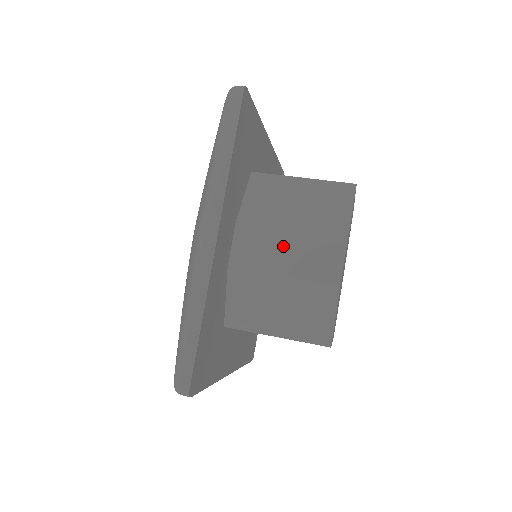
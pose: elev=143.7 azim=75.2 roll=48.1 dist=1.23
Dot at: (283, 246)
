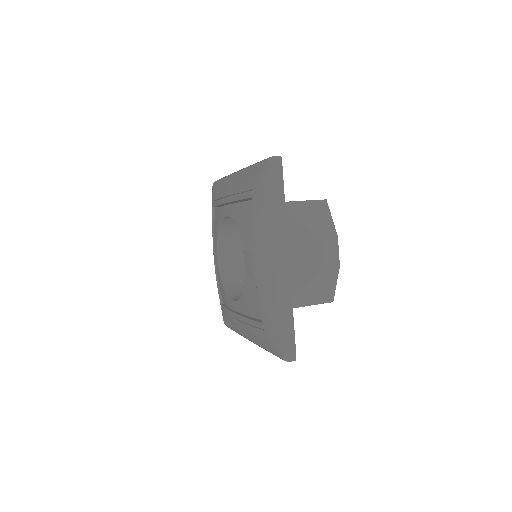
Dot at: (305, 251)
